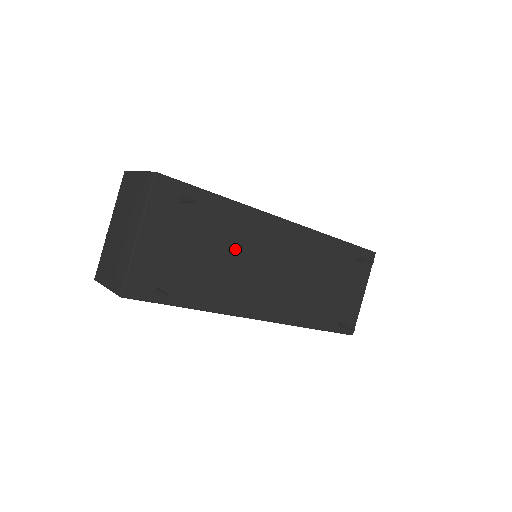
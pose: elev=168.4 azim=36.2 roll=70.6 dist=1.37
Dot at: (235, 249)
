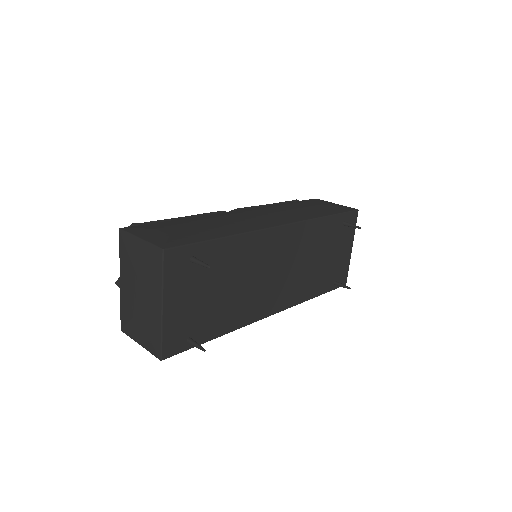
Dot at: (243, 273)
